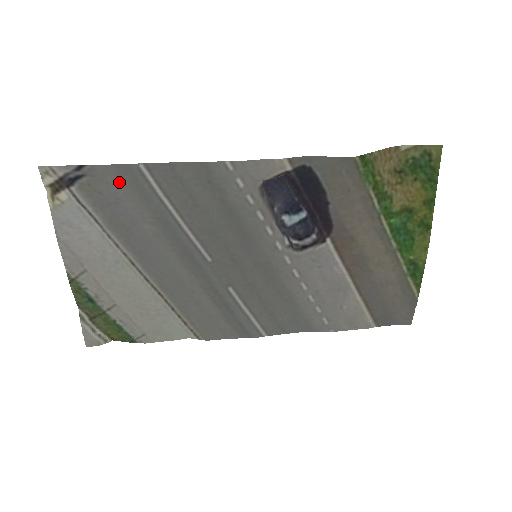
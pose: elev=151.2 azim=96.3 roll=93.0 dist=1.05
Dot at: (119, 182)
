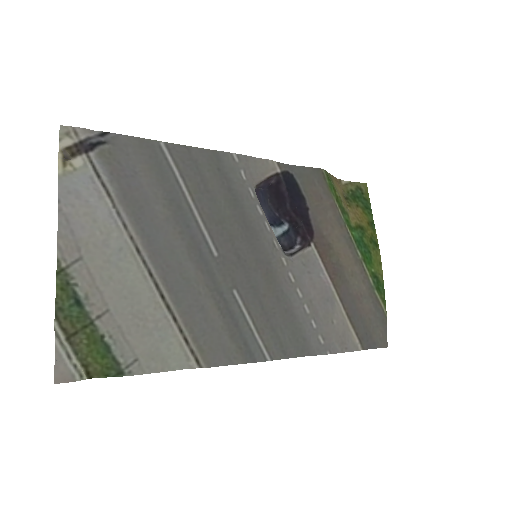
Dot at: (139, 156)
